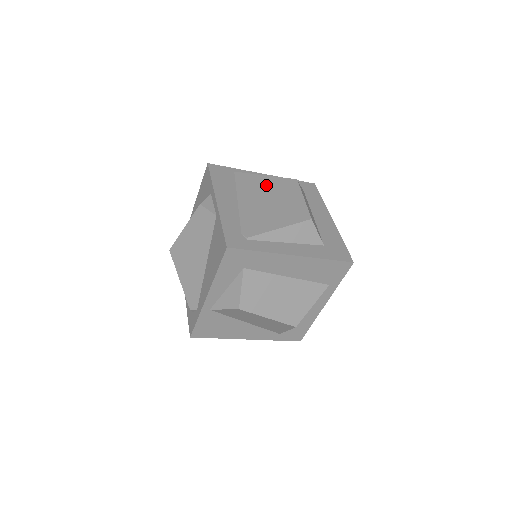
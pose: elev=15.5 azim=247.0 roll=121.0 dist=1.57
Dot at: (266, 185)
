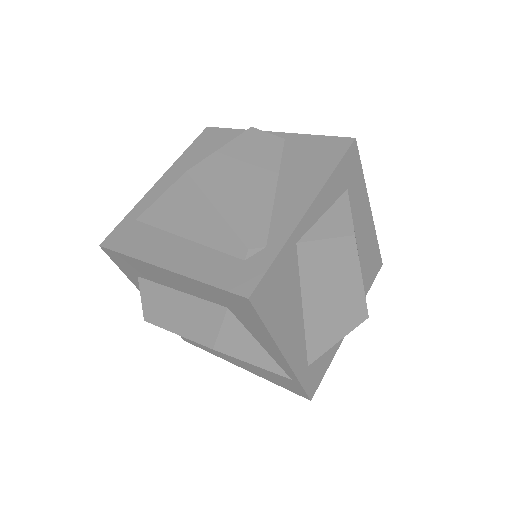
Dot at: occluded
